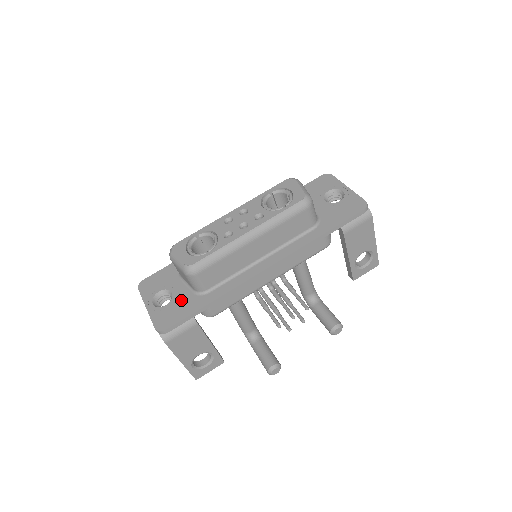
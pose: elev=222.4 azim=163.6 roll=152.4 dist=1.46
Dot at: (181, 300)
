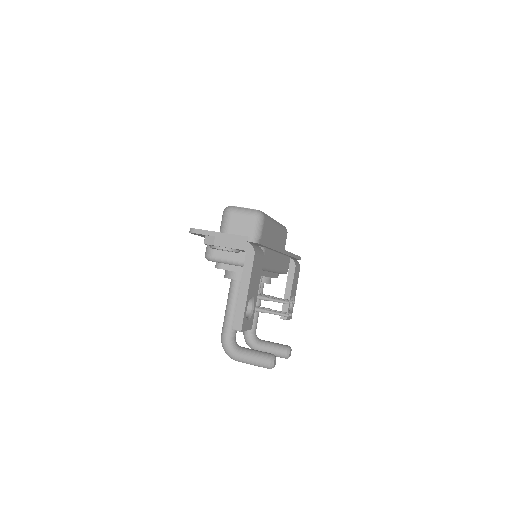
Dot at: occluded
